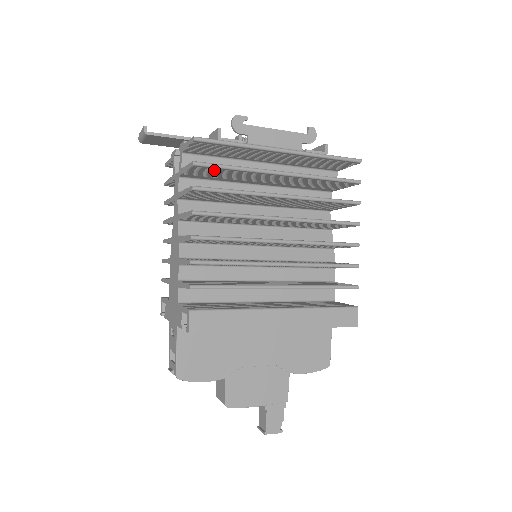
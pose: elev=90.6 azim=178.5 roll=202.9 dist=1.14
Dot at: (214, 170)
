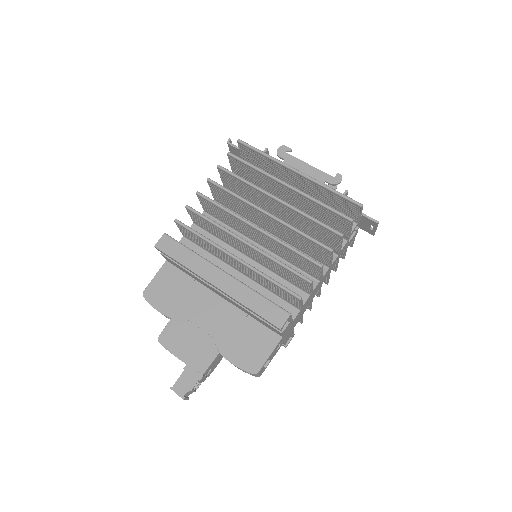
Dot at: (243, 166)
